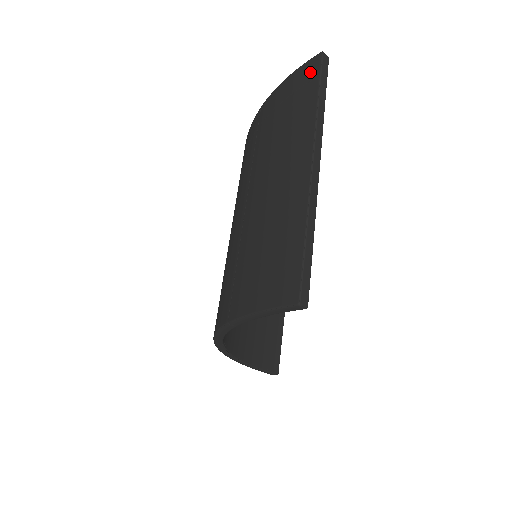
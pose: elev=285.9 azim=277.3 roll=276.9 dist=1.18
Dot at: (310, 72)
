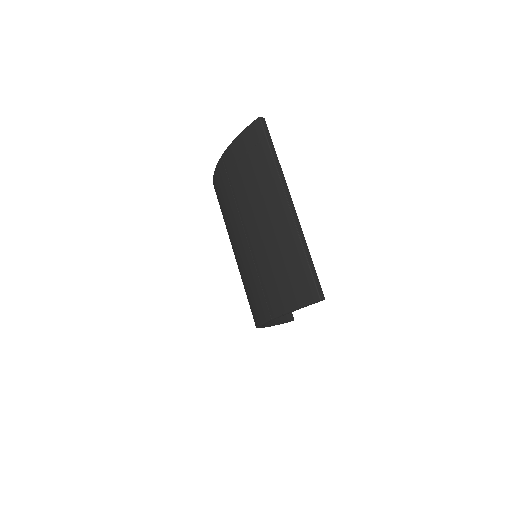
Dot at: (257, 134)
